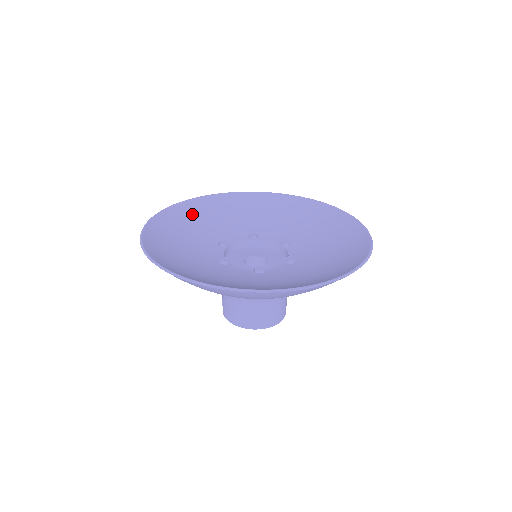
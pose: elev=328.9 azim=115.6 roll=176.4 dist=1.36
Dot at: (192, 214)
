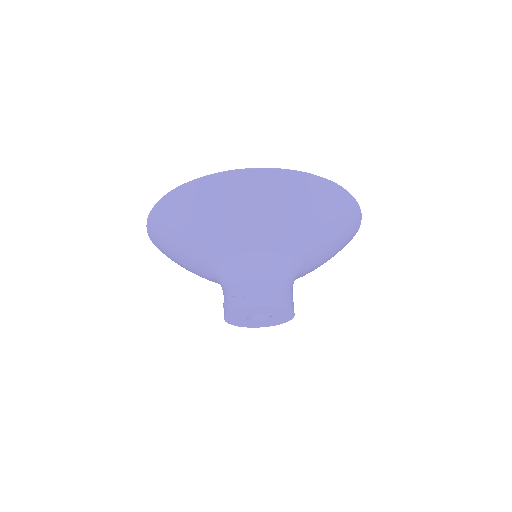
Dot at: occluded
